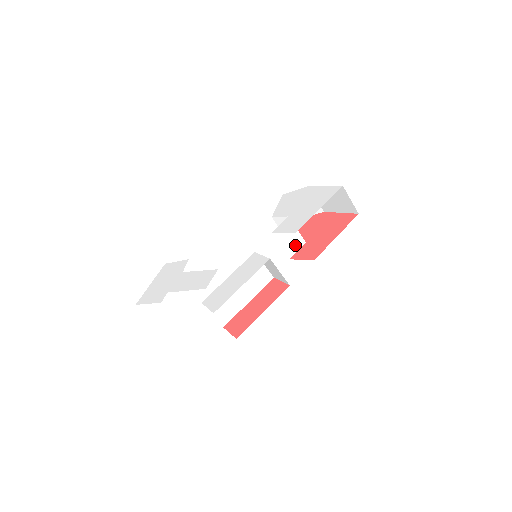
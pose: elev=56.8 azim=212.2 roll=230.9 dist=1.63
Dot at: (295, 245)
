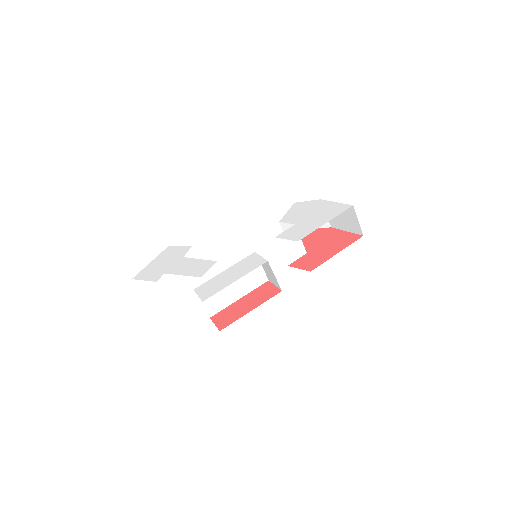
Dot at: (296, 253)
